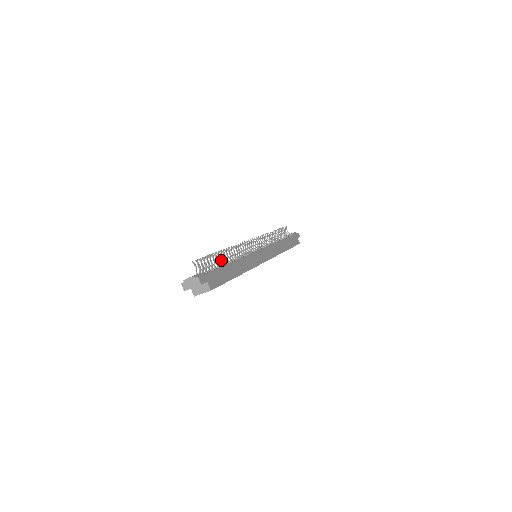
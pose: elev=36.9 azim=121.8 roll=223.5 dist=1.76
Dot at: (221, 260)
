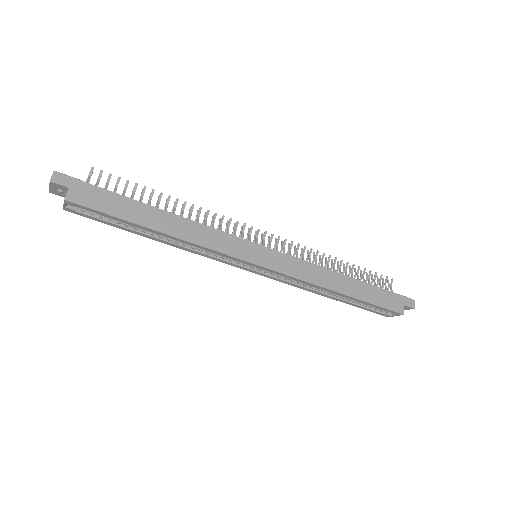
Dot at: (150, 201)
